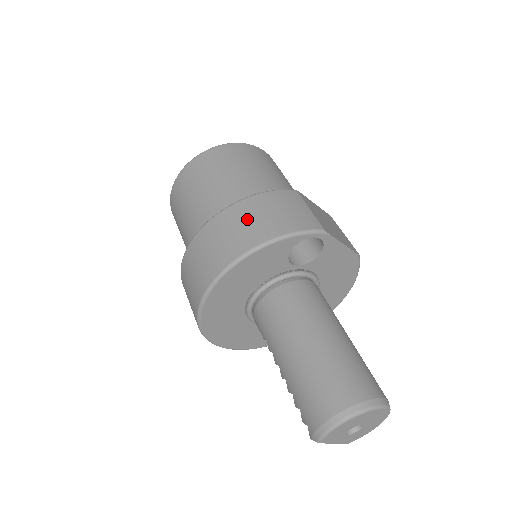
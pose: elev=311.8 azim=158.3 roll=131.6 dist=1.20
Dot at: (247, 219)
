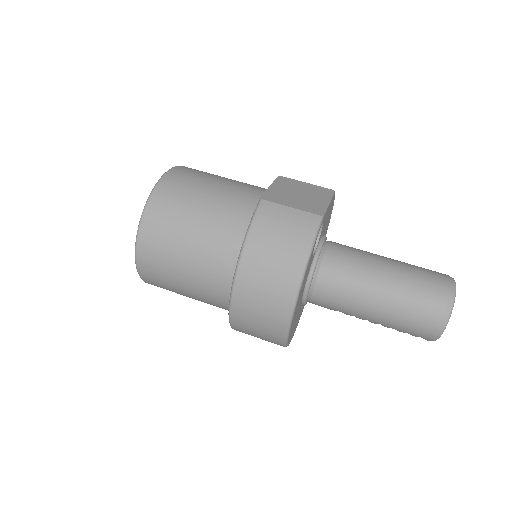
Dot at: (266, 266)
